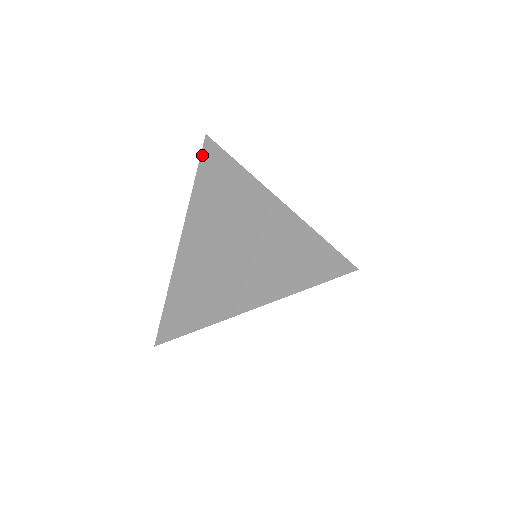
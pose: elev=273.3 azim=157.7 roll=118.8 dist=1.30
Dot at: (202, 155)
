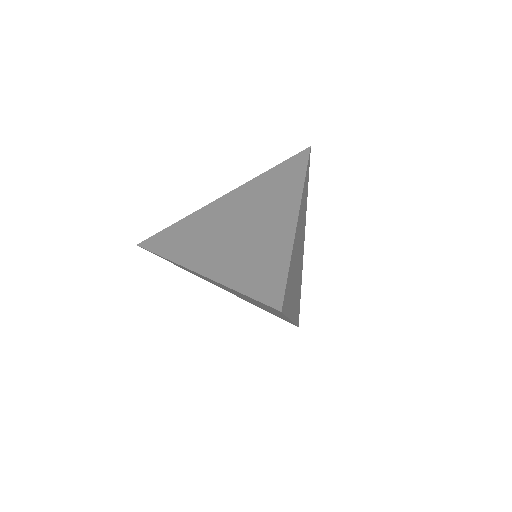
Dot at: (148, 248)
